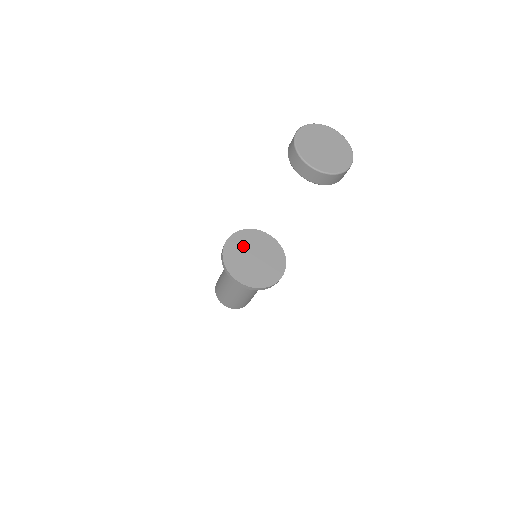
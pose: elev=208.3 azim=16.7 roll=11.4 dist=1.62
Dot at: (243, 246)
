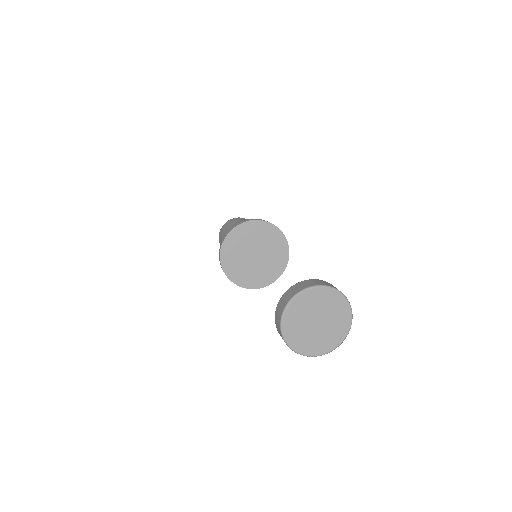
Dot at: (237, 255)
